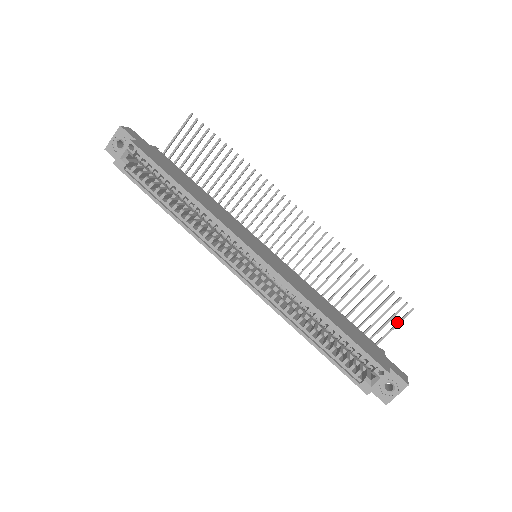
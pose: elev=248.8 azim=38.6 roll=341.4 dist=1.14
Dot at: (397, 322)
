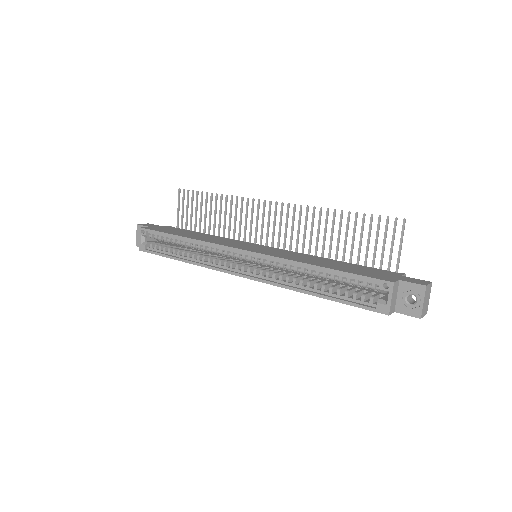
Dot at: (400, 241)
